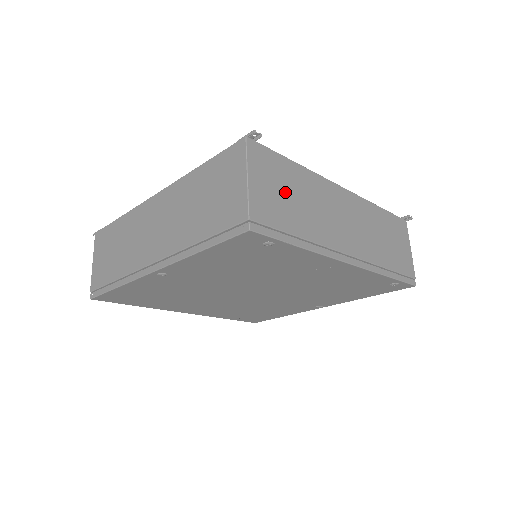
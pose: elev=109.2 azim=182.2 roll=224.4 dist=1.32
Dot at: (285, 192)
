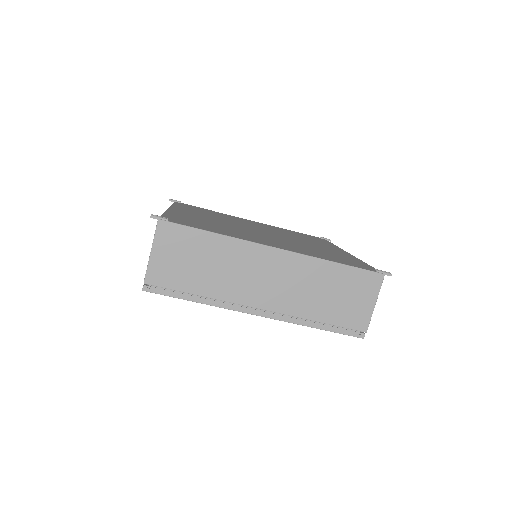
Dot at: occluded
